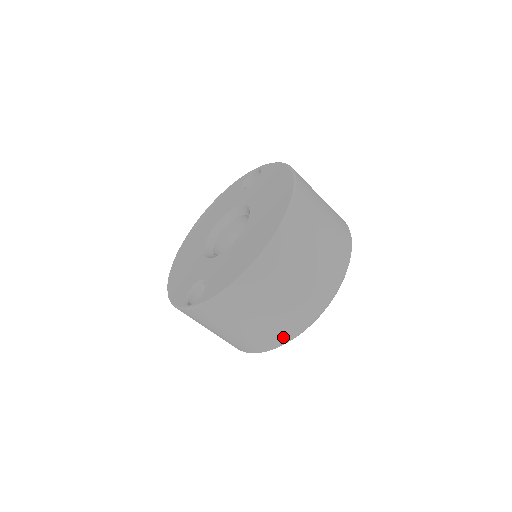
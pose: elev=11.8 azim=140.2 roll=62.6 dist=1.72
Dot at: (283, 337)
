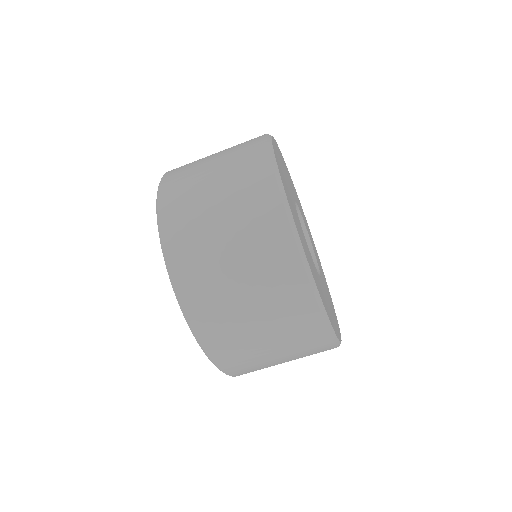
Dot at: occluded
